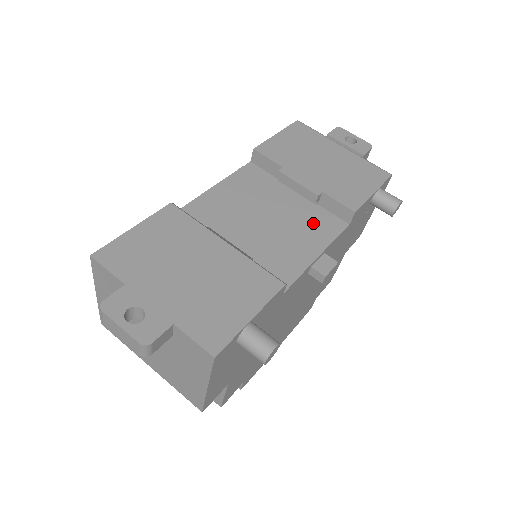
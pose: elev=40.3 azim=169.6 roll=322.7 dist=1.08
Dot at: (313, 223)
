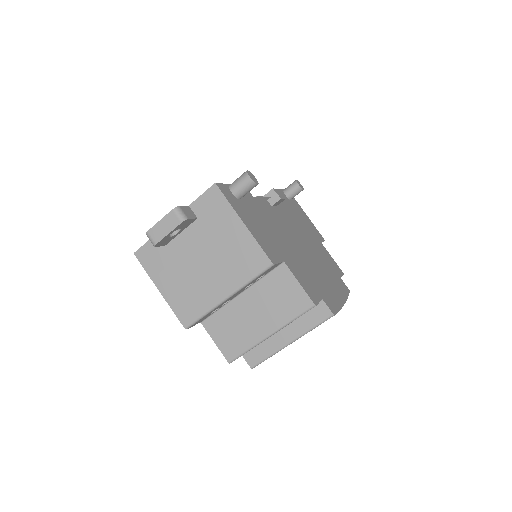
Dot at: occluded
